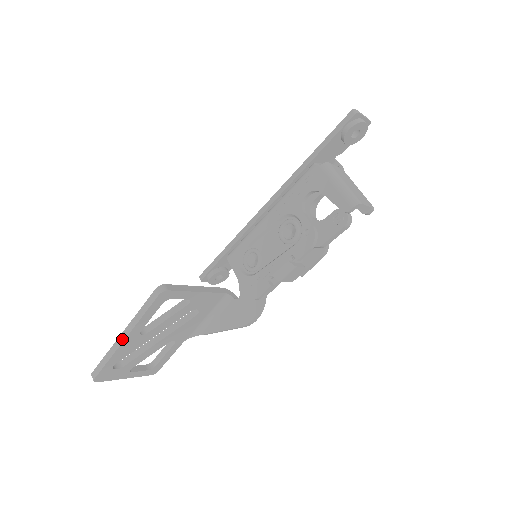
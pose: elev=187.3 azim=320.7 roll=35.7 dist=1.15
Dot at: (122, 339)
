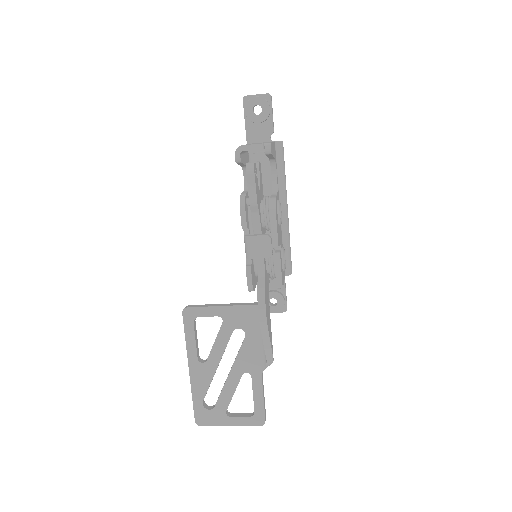
Dot at: (189, 369)
